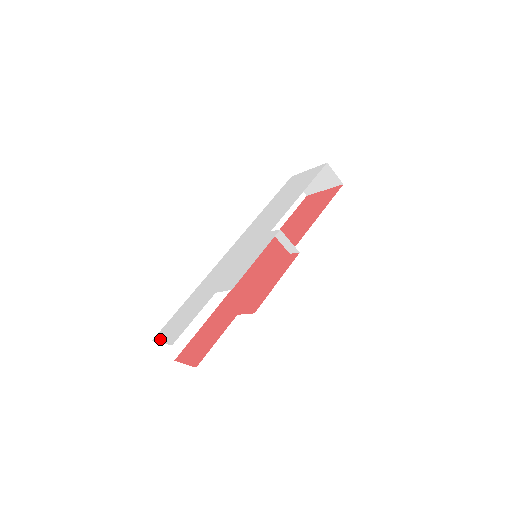
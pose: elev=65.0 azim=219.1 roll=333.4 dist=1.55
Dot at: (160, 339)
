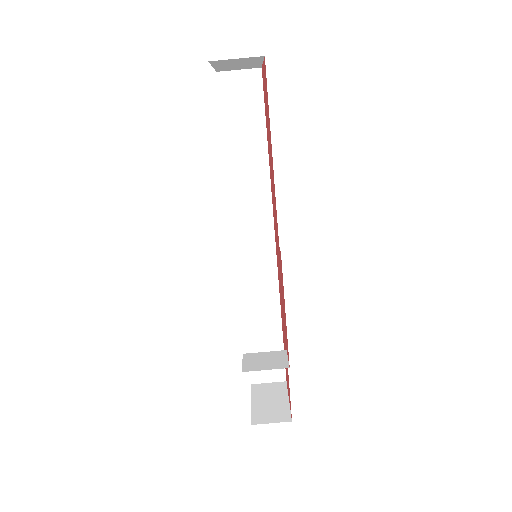
Dot at: occluded
